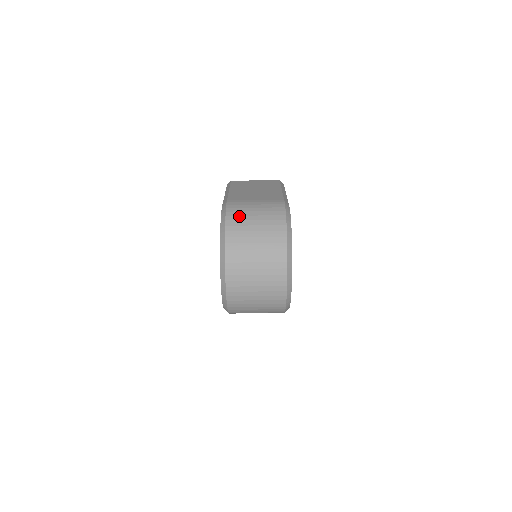
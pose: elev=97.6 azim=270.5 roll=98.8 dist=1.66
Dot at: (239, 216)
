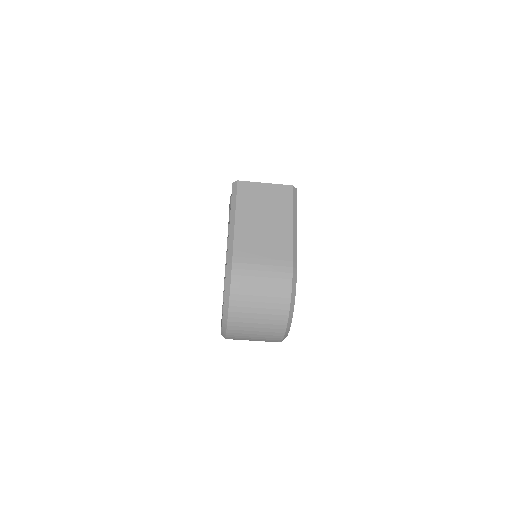
Dot at: (244, 289)
